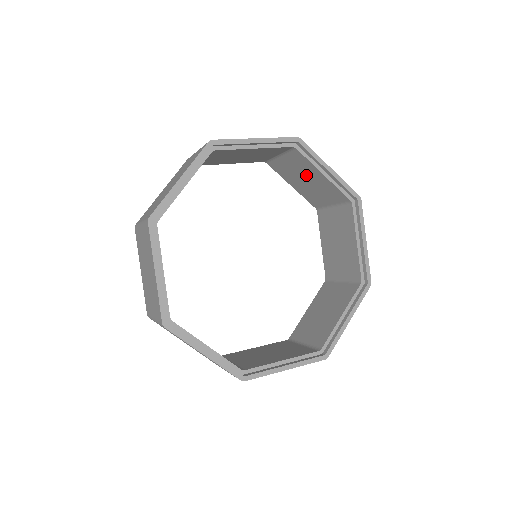
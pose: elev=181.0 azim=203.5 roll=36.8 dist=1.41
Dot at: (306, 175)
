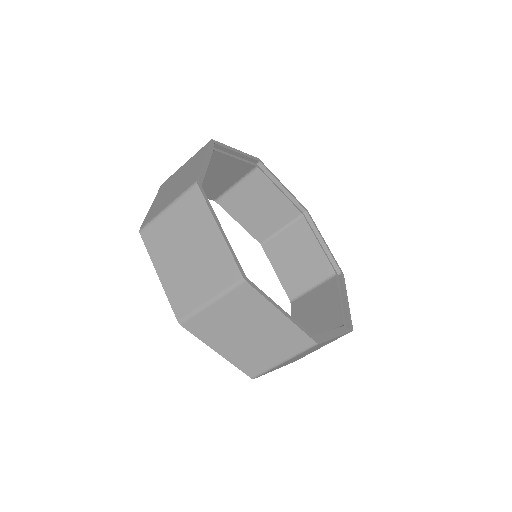
Dot at: (321, 305)
